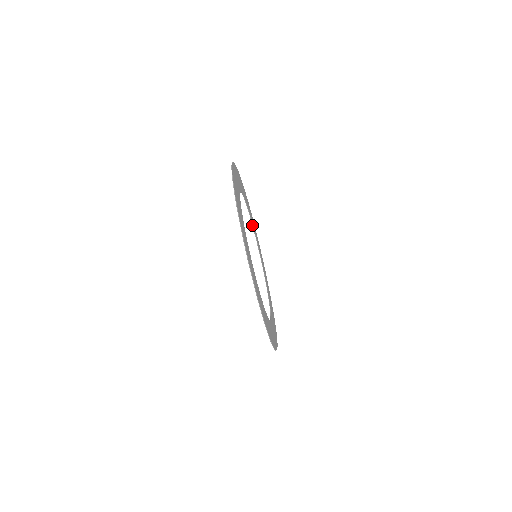
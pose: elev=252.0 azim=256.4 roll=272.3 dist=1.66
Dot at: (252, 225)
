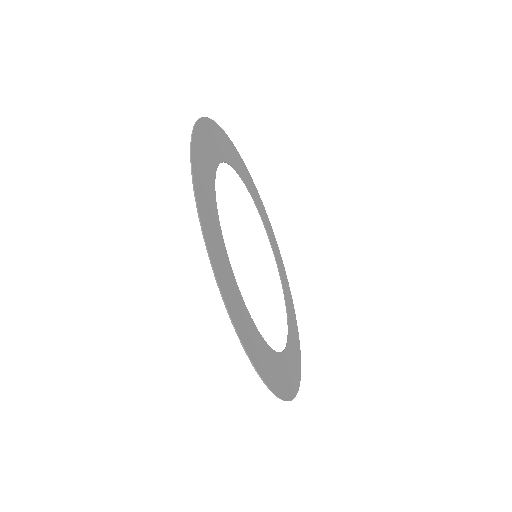
Dot at: (232, 167)
